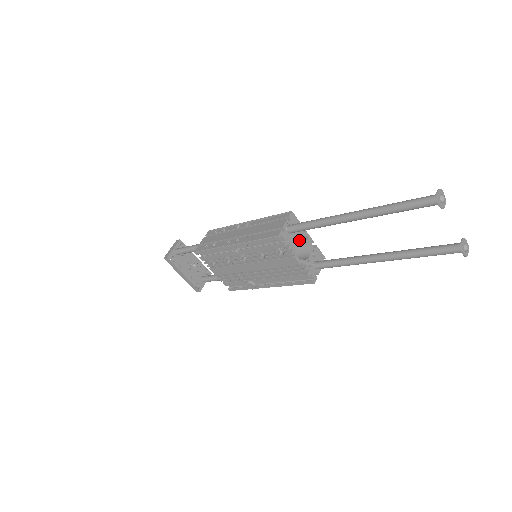
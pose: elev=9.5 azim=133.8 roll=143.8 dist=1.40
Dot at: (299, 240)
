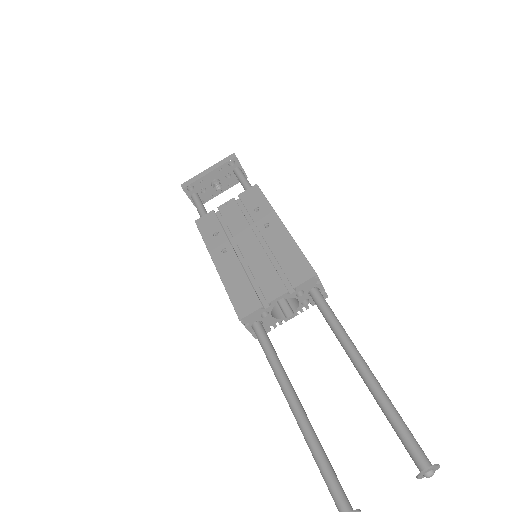
Dot at: (274, 288)
